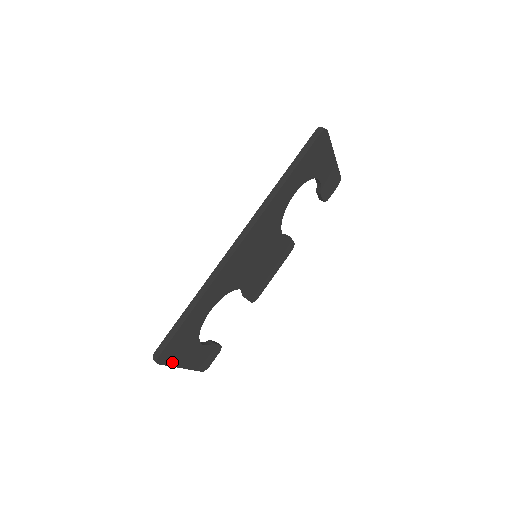
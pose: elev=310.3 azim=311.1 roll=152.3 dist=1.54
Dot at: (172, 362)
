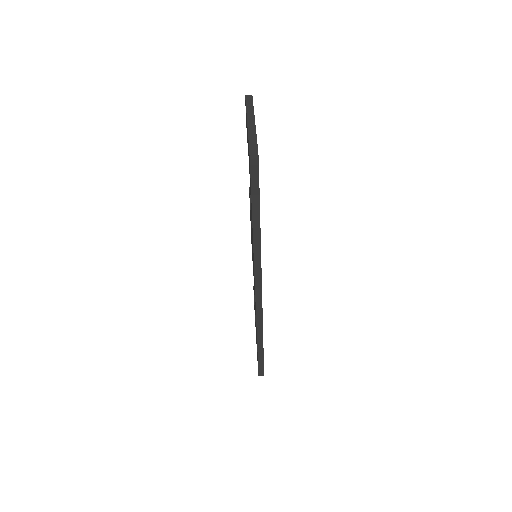
Dot at: occluded
